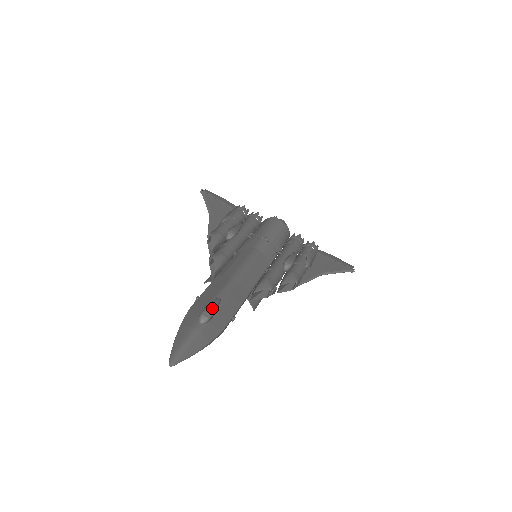
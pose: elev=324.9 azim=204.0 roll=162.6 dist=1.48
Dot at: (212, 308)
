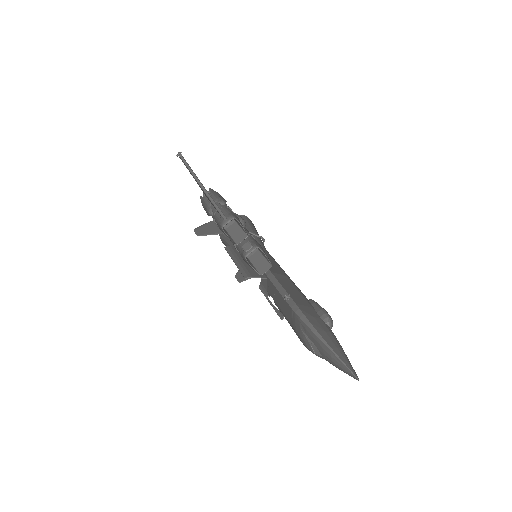
Dot at: (326, 311)
